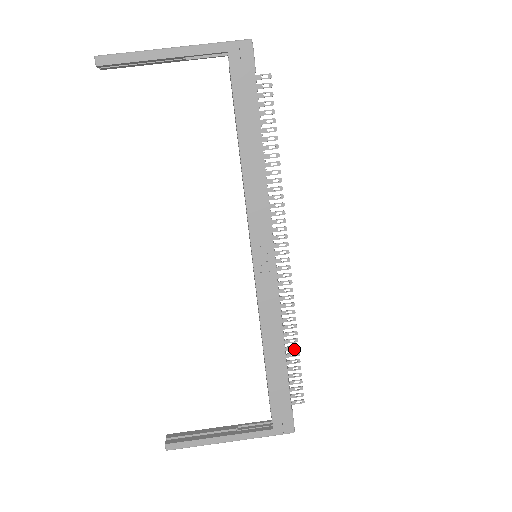
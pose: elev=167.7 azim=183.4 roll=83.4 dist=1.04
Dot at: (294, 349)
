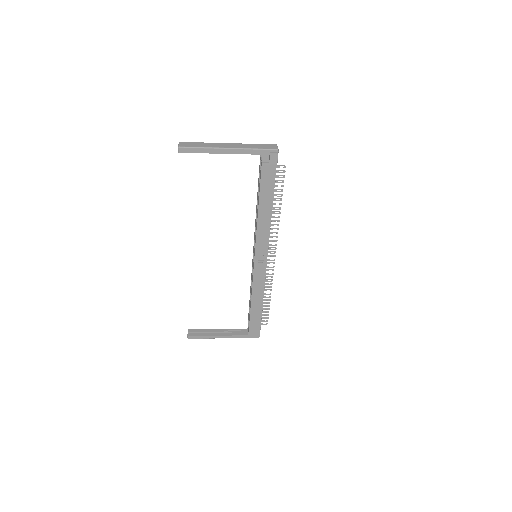
Dot at: occluded
